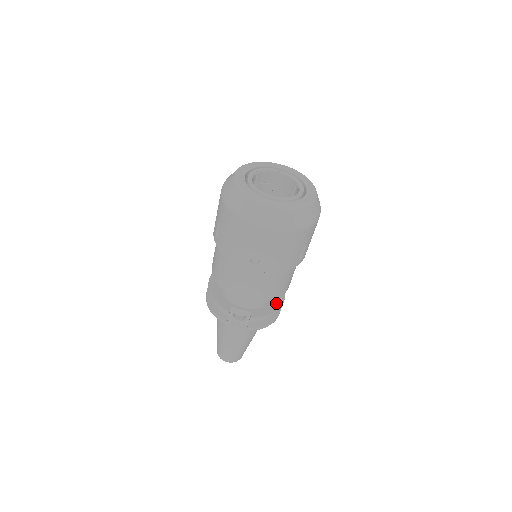
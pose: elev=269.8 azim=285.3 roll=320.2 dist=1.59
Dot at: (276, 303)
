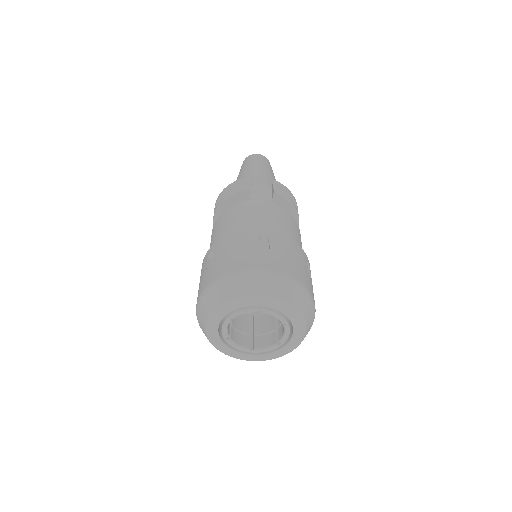
Dot at: occluded
